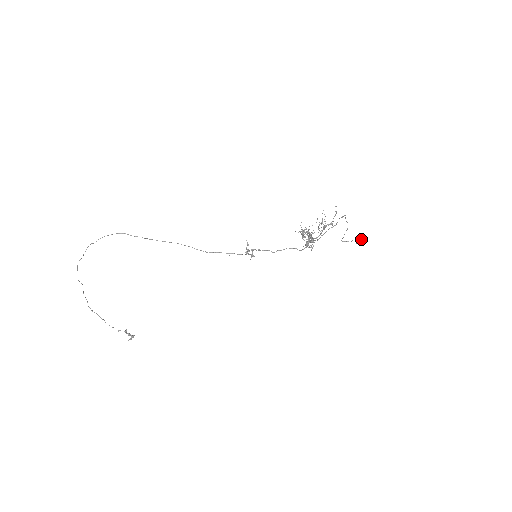
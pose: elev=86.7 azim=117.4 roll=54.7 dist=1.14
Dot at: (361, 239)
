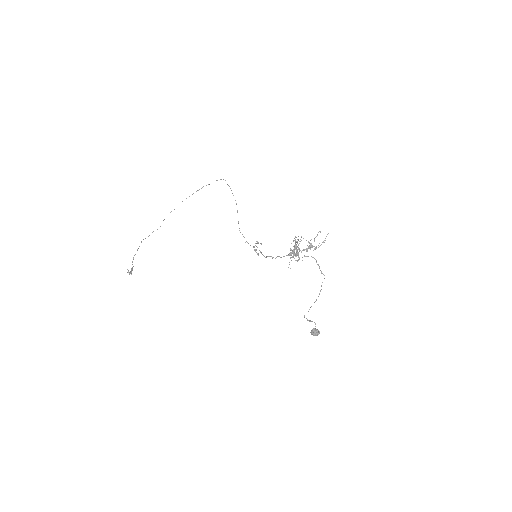
Dot at: occluded
